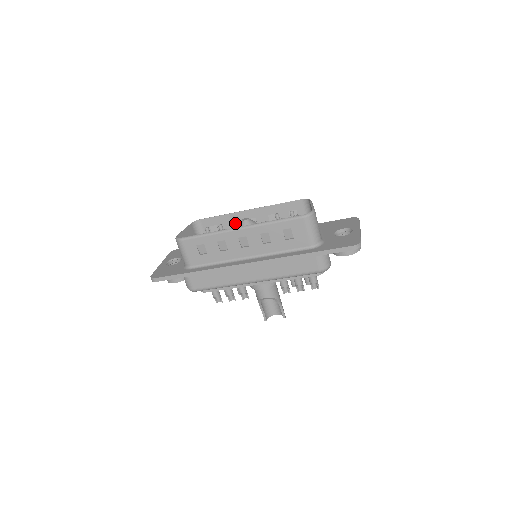
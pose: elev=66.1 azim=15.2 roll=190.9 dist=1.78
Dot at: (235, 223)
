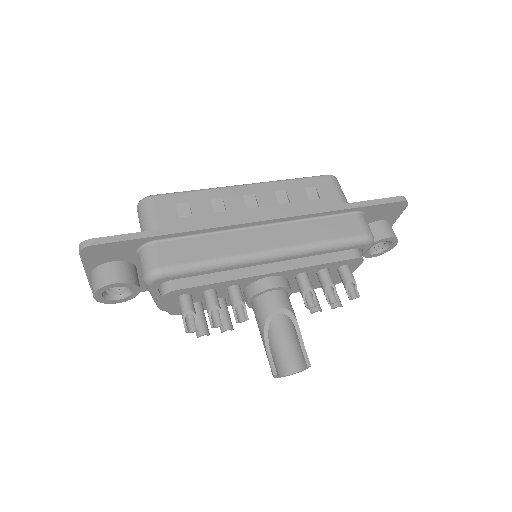
Dot at: occluded
